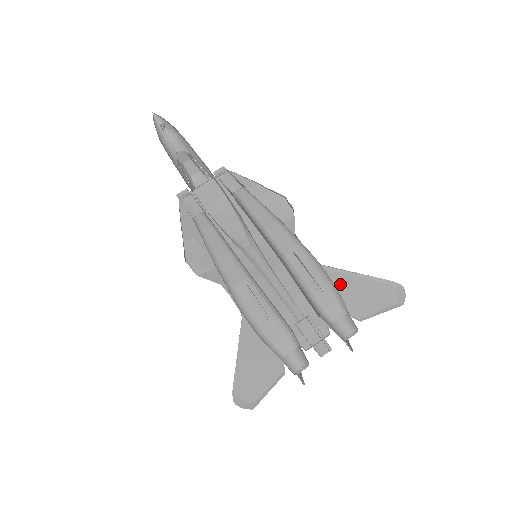
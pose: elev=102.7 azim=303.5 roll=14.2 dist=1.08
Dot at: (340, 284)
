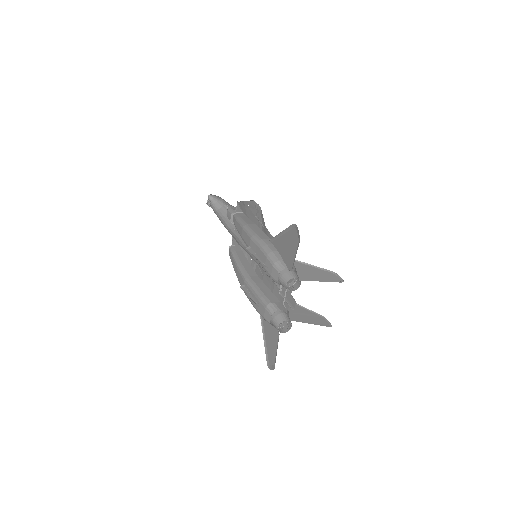
Dot at: (279, 248)
